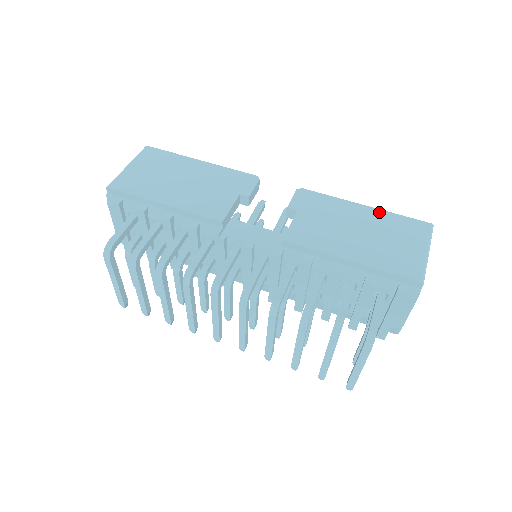
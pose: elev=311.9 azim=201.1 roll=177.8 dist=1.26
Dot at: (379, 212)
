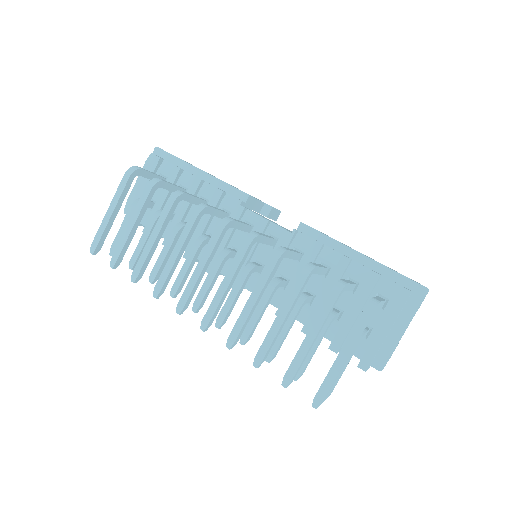
Dot at: occluded
